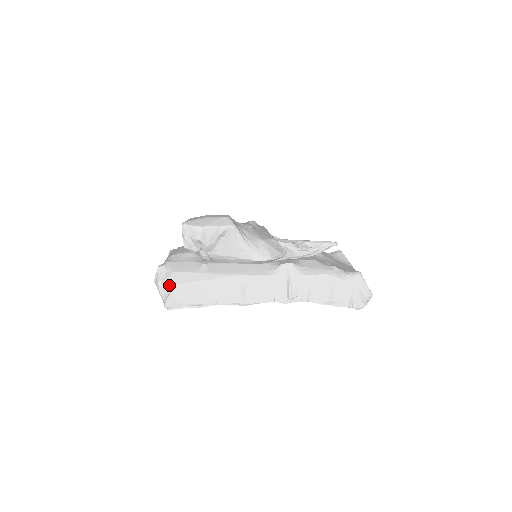
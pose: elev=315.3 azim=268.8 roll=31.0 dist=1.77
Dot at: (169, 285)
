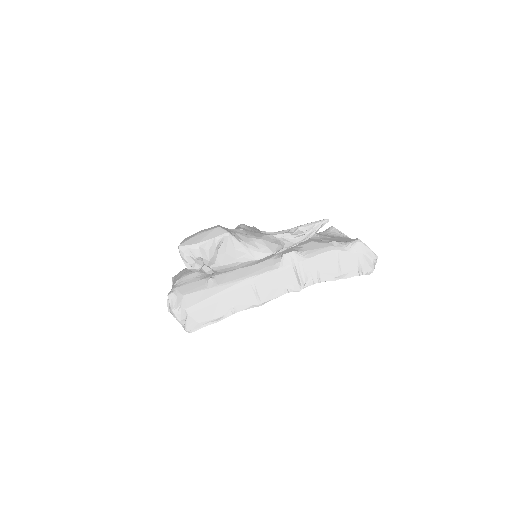
Dot at: (184, 309)
